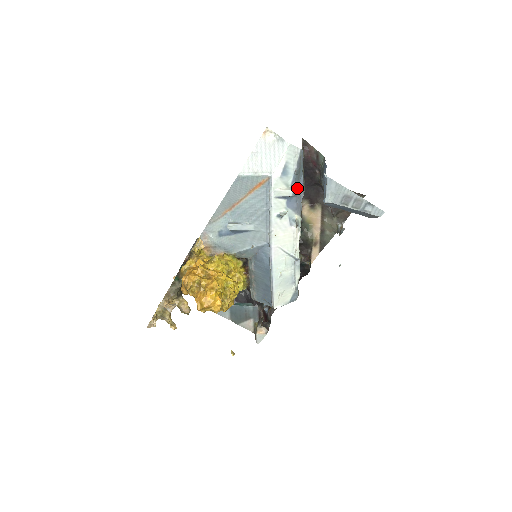
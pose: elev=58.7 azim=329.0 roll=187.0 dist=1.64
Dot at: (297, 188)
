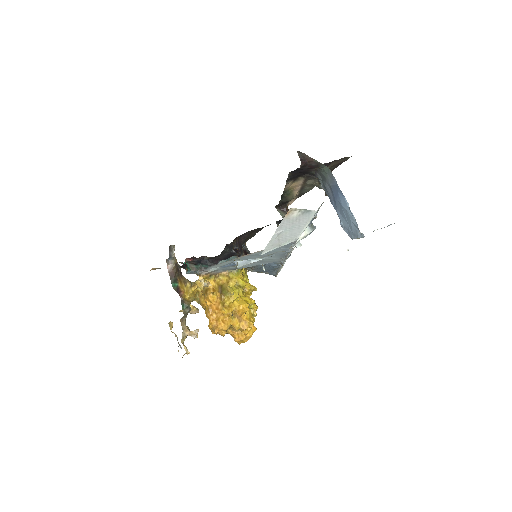
Dot at: occluded
